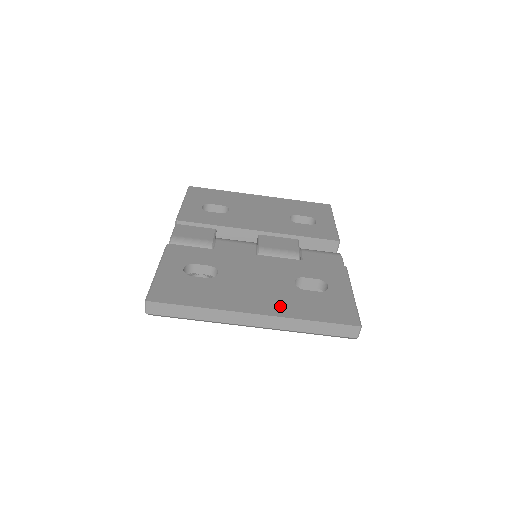
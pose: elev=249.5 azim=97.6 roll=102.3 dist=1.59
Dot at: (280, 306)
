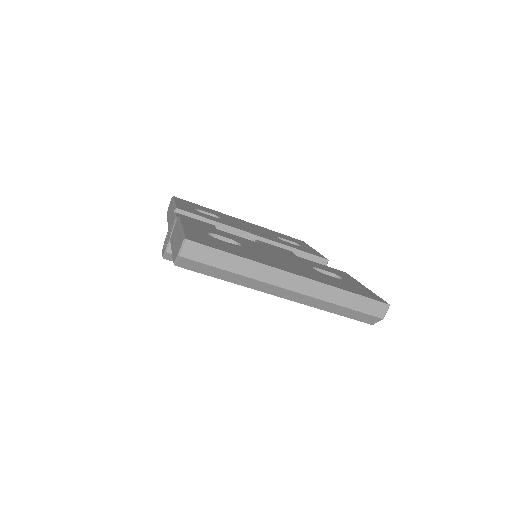
Dot at: (313, 276)
